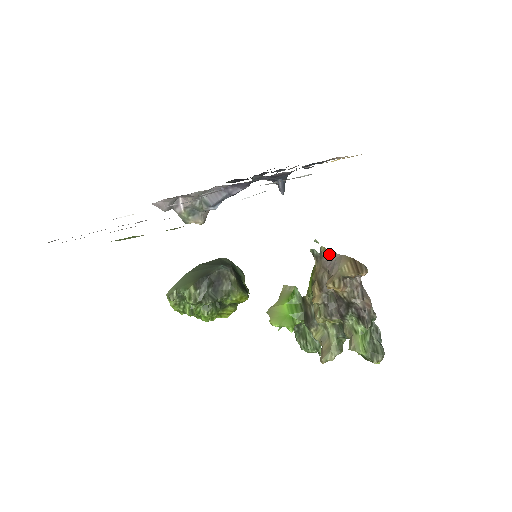
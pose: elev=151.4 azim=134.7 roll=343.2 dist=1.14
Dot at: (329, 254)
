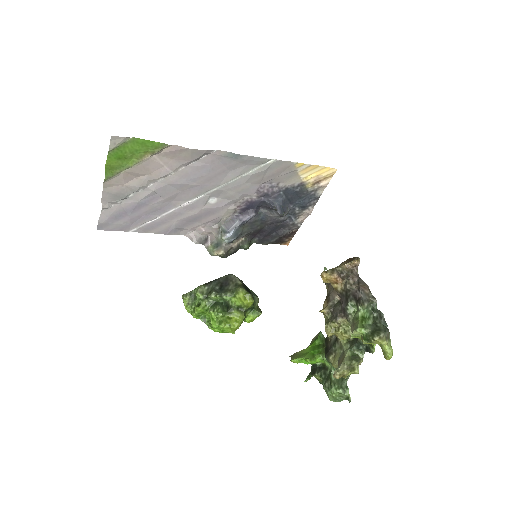
Dot at: occluded
